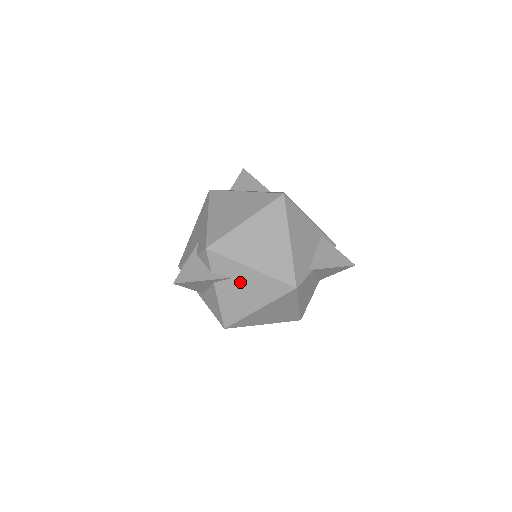
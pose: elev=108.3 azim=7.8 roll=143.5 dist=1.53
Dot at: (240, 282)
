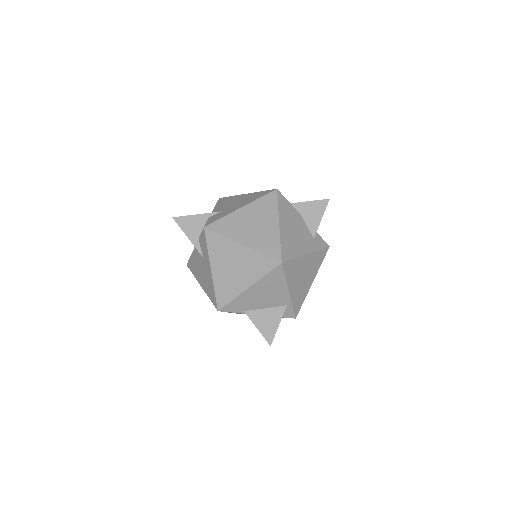
Dot at: (204, 264)
